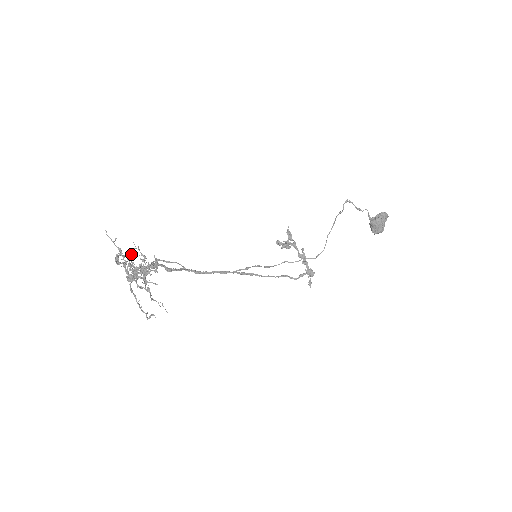
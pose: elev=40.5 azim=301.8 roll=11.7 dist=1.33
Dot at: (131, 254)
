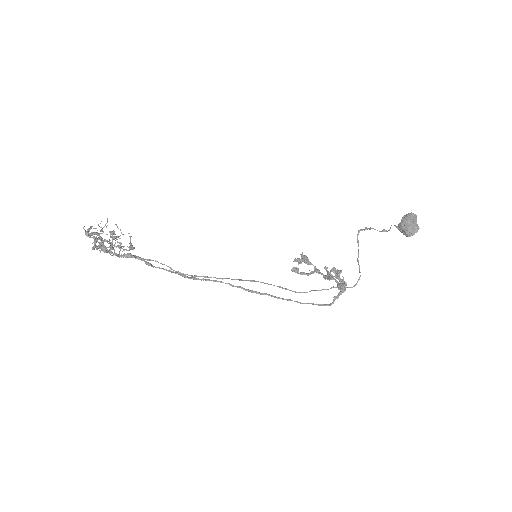
Dot at: occluded
